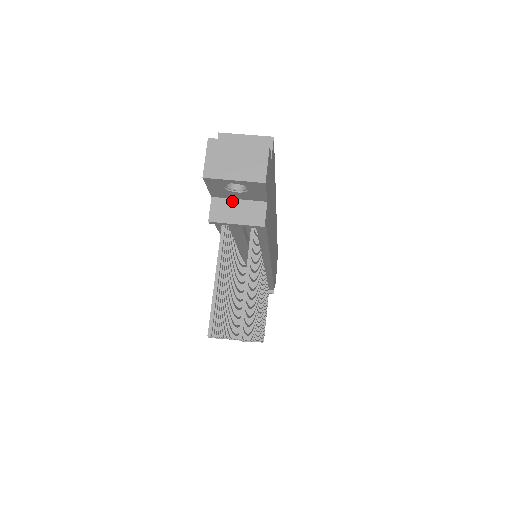
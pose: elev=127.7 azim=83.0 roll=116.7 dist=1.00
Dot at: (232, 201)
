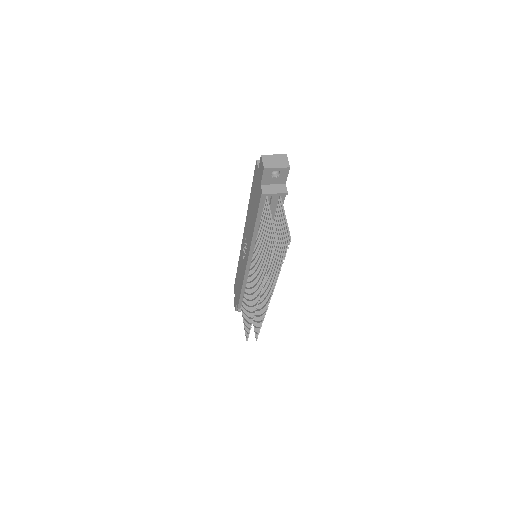
Dot at: (270, 185)
